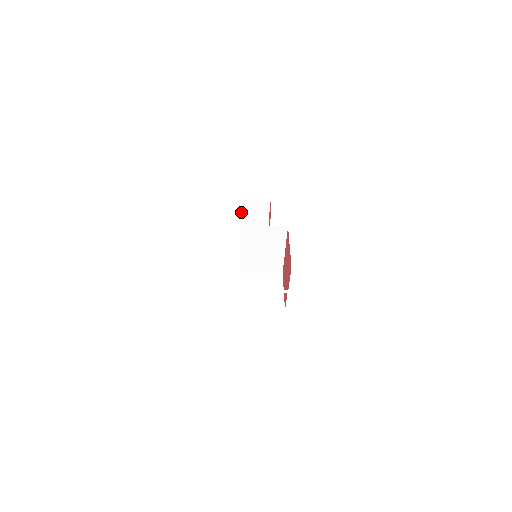
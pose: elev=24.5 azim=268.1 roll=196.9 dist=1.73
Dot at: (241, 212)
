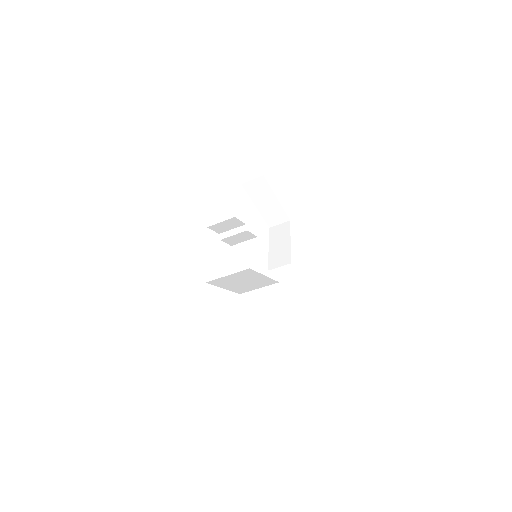
Dot at: (217, 232)
